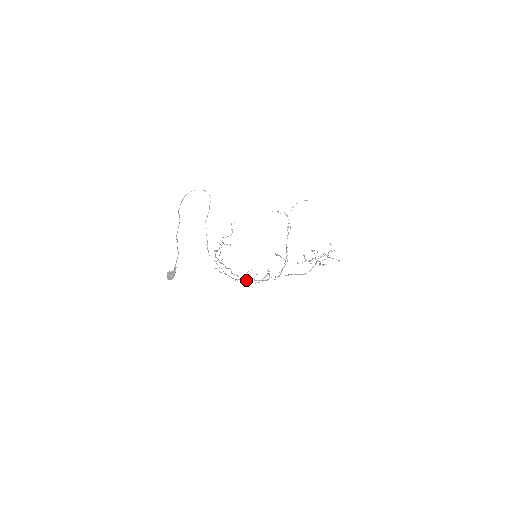
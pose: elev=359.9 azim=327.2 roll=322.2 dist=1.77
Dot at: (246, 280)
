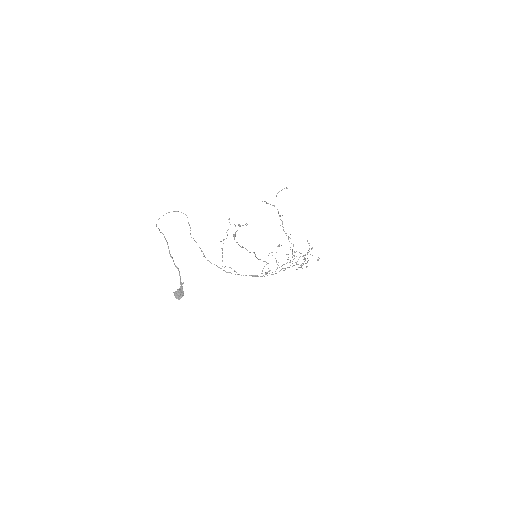
Dot at: (260, 276)
